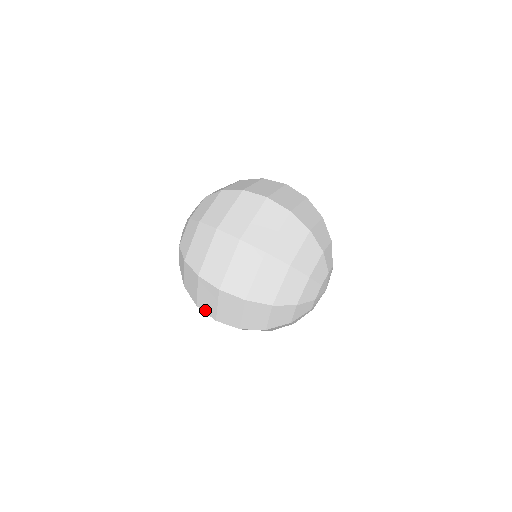
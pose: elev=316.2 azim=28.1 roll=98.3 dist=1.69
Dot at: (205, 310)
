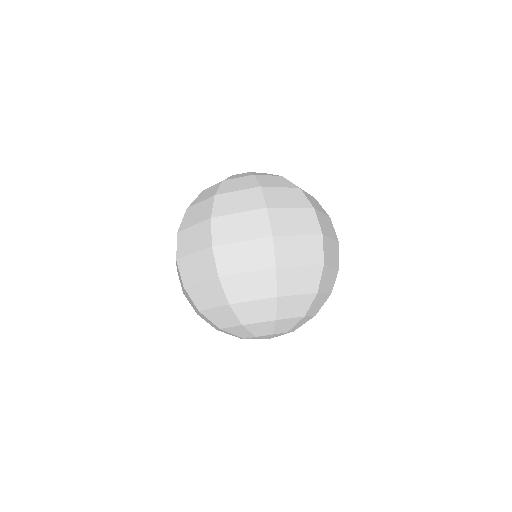
Dot at: occluded
